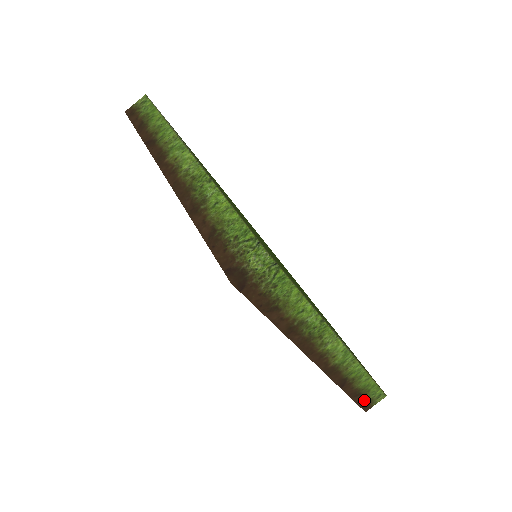
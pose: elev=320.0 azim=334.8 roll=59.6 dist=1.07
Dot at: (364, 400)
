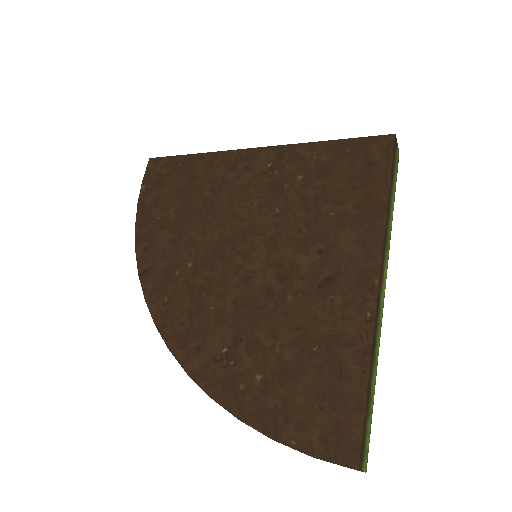
Dot at: (365, 430)
